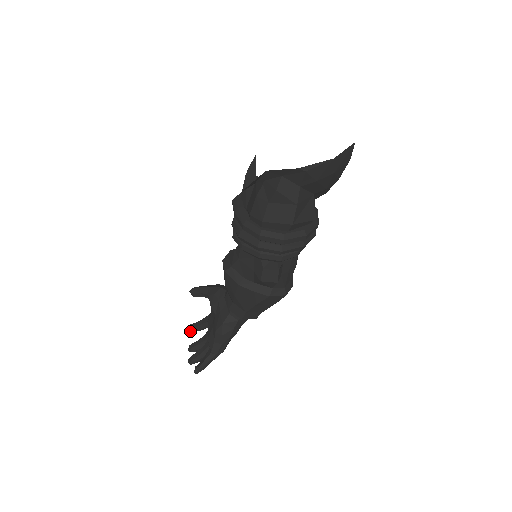
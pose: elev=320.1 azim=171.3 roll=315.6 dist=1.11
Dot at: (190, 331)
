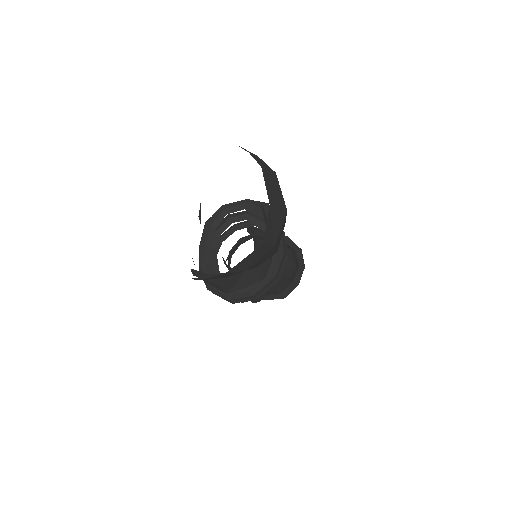
Dot at: occluded
